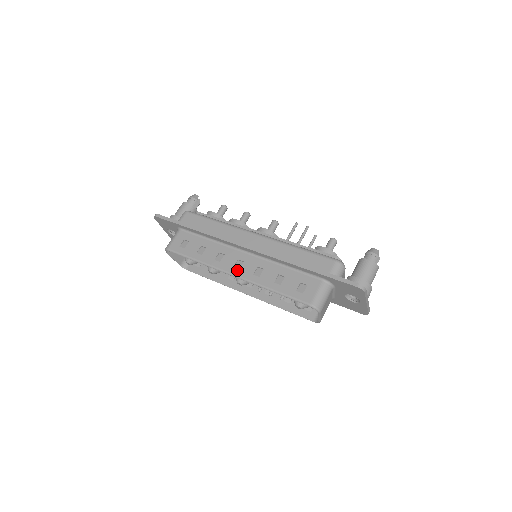
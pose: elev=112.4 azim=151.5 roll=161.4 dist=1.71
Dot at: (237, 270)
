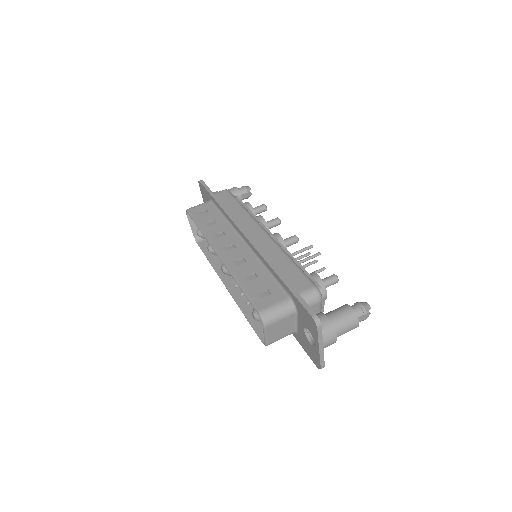
Dot at: (224, 251)
